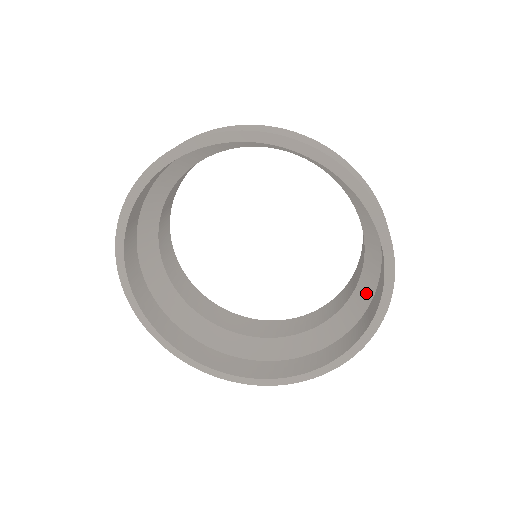
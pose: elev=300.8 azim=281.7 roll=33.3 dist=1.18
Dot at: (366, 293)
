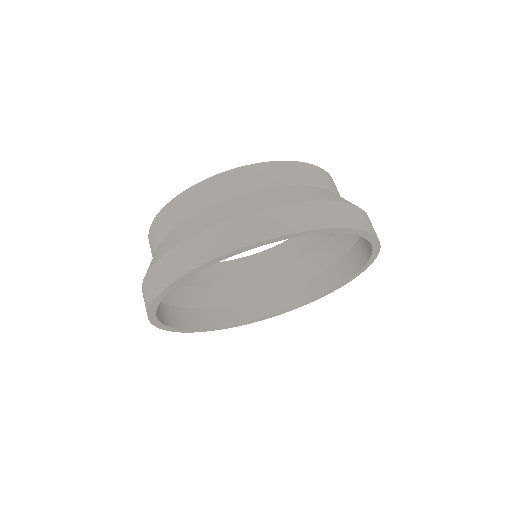
Dot at: (350, 235)
